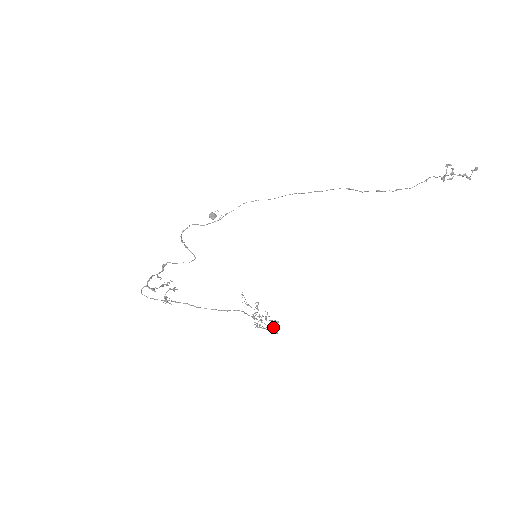
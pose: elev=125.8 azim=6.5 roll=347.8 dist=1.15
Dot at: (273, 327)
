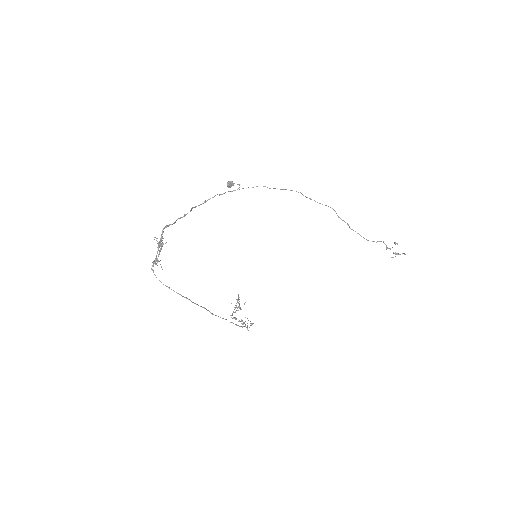
Dot at: occluded
